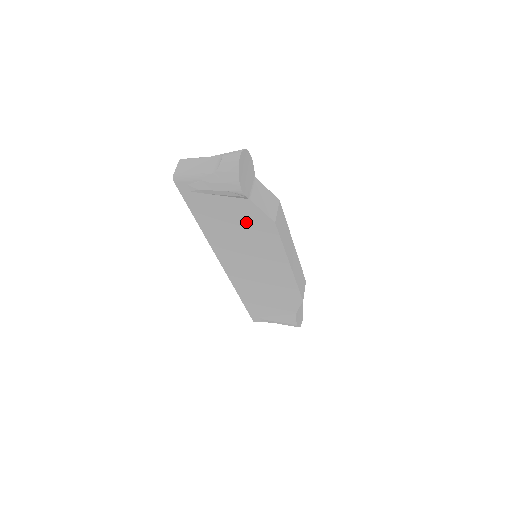
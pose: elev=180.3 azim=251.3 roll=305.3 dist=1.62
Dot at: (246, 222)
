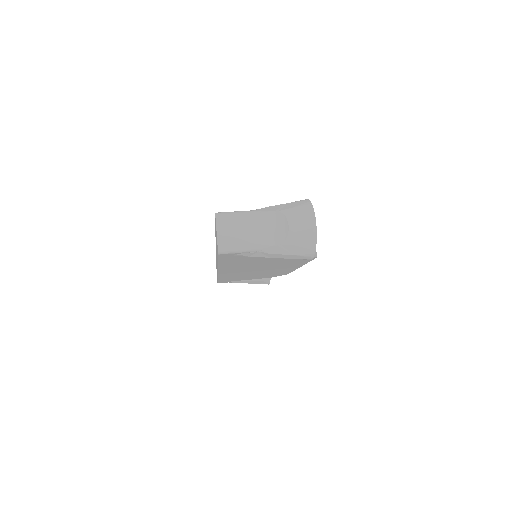
Dot at: (282, 259)
